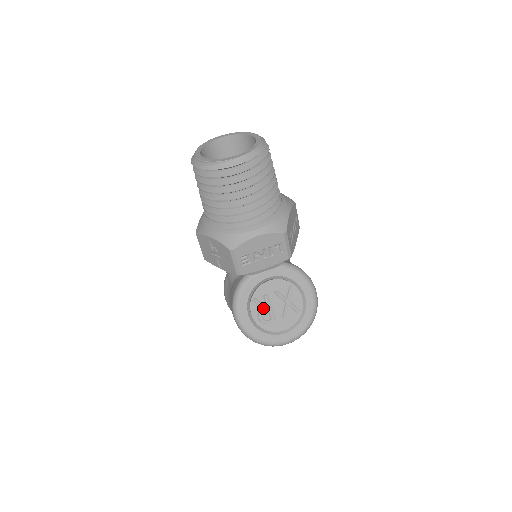
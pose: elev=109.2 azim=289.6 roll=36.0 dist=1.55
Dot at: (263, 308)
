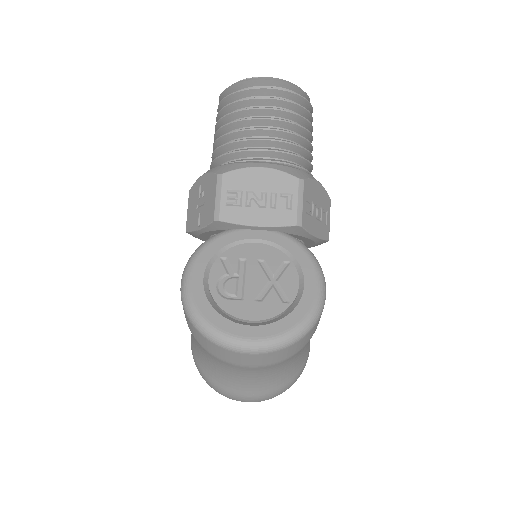
Dot at: (231, 276)
